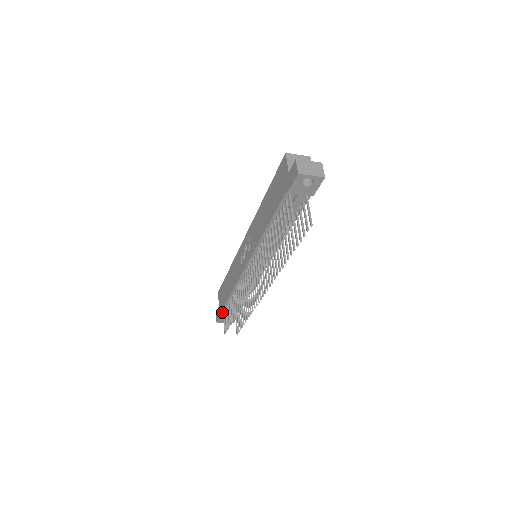
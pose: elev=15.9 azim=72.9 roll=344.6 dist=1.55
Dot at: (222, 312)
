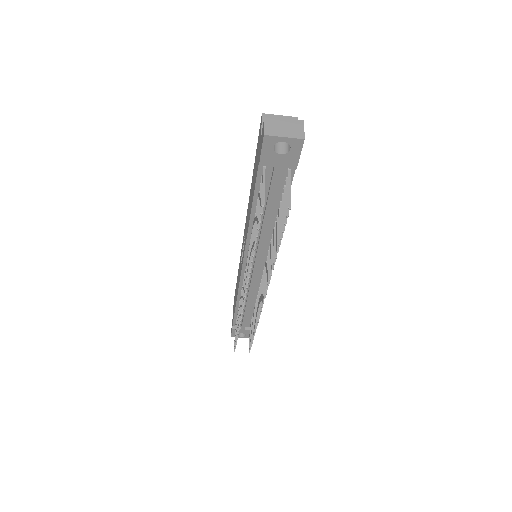
Dot at: (234, 325)
